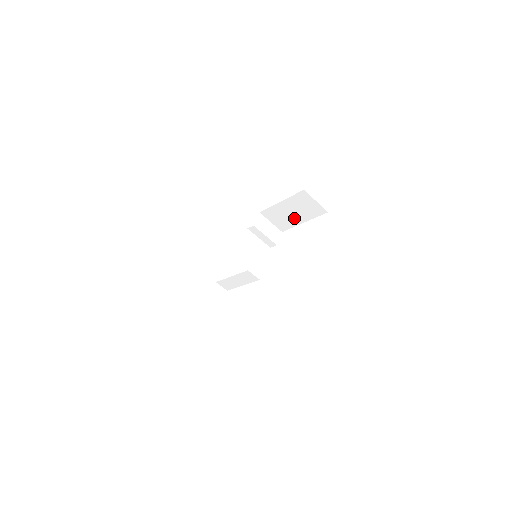
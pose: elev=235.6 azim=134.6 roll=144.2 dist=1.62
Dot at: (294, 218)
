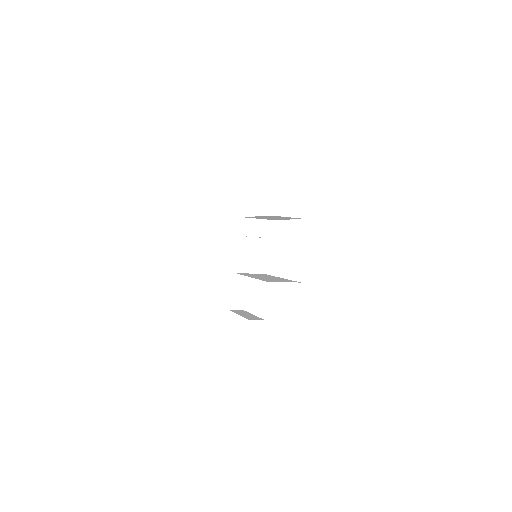
Dot at: occluded
